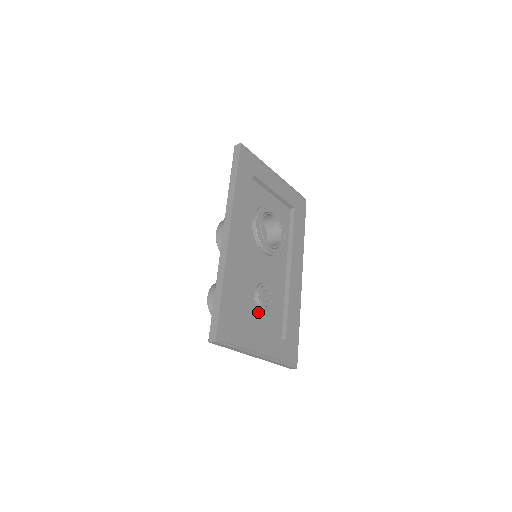
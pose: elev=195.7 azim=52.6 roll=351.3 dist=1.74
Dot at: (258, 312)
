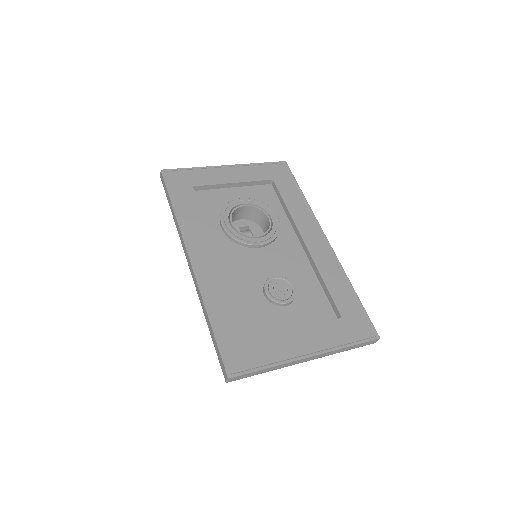
Dot at: (283, 311)
